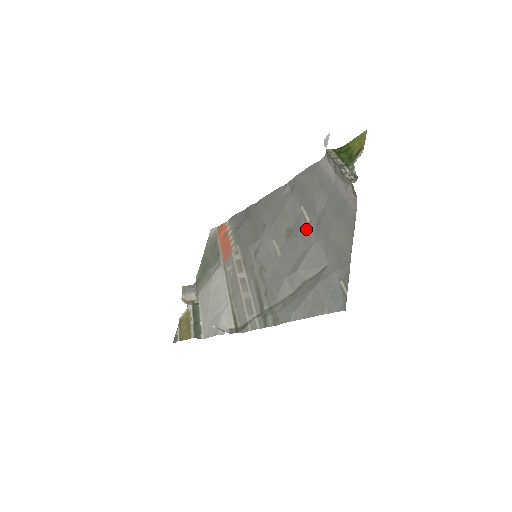
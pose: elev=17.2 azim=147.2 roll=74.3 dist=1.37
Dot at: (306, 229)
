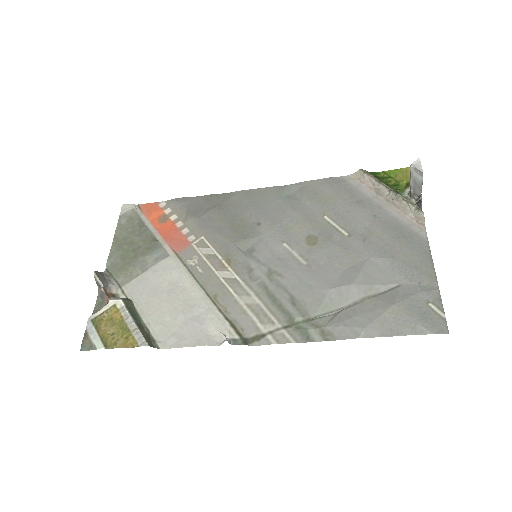
Dot at: (347, 242)
